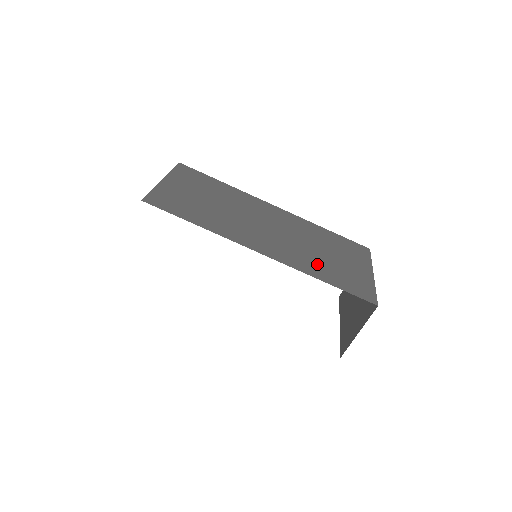
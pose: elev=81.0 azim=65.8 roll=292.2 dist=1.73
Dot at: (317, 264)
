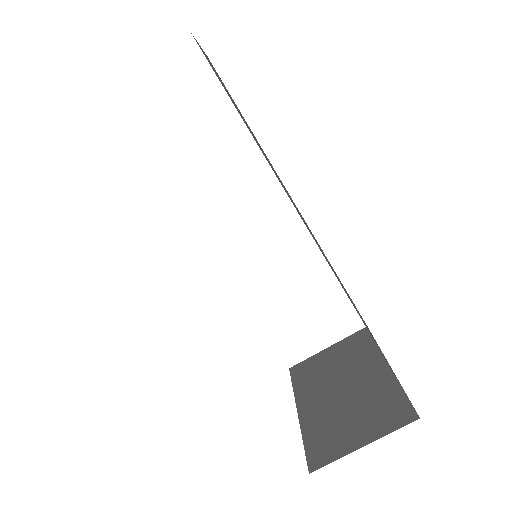
Dot at: occluded
